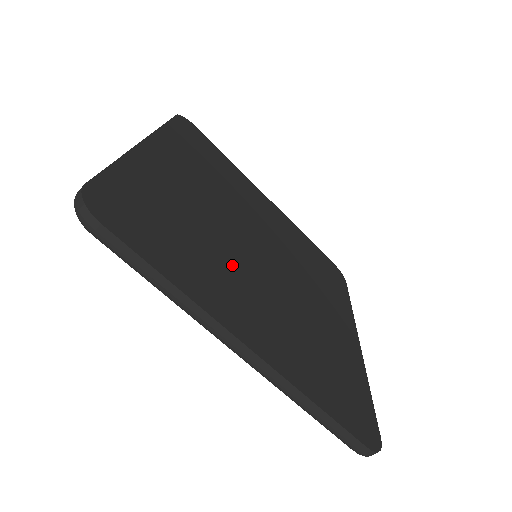
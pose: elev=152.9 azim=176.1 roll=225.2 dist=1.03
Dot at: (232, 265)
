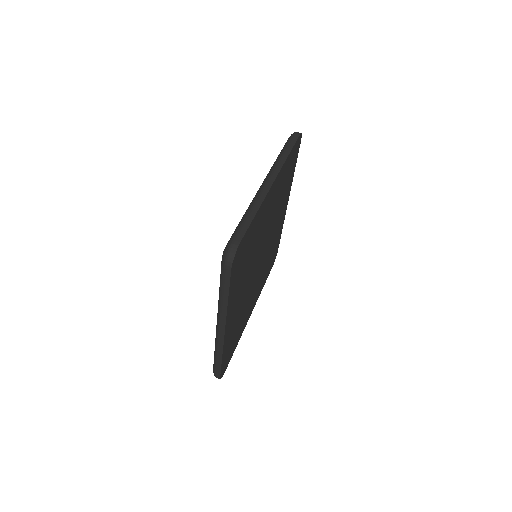
Dot at: (247, 277)
